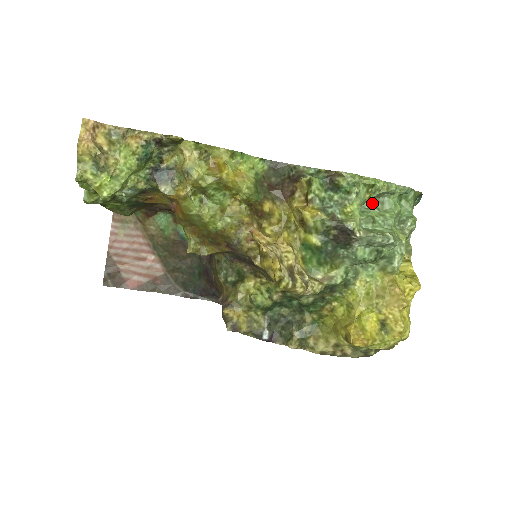
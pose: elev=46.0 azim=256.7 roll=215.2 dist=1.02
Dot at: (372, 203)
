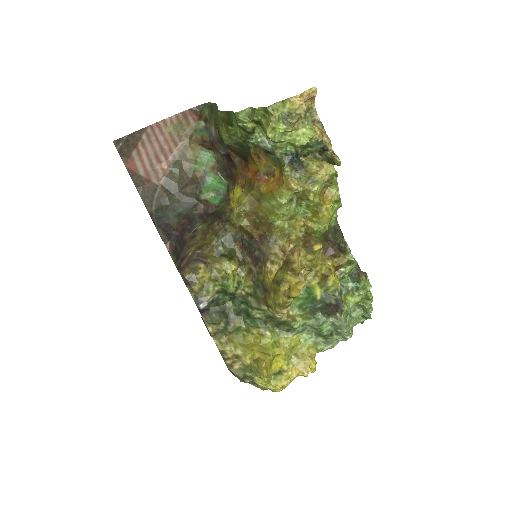
Dot at: occluded
